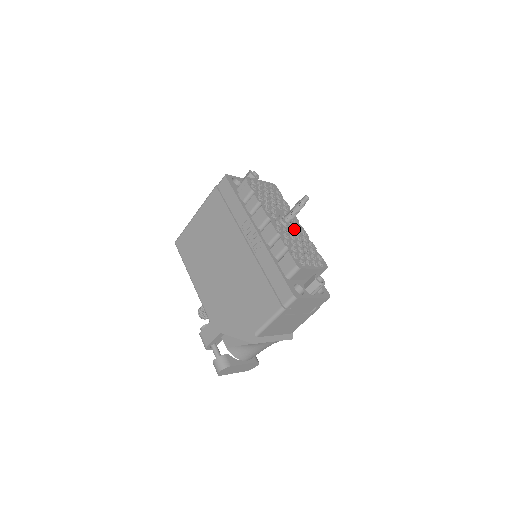
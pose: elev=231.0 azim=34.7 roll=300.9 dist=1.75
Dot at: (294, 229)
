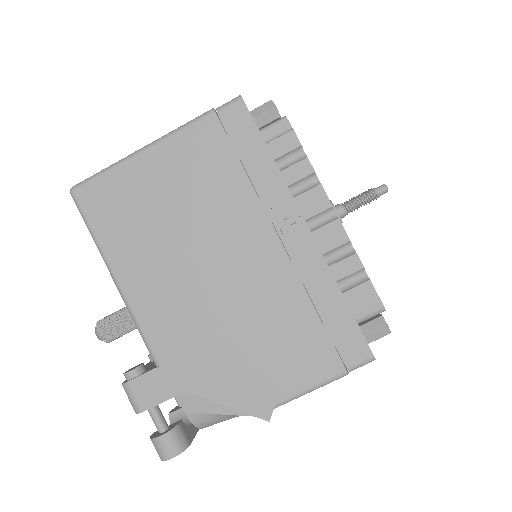
Dot at: occluded
